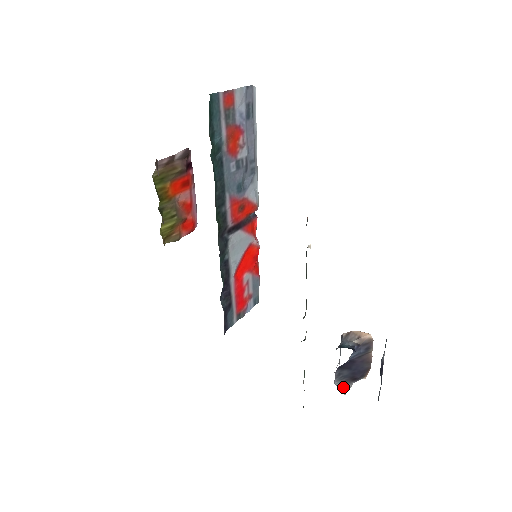
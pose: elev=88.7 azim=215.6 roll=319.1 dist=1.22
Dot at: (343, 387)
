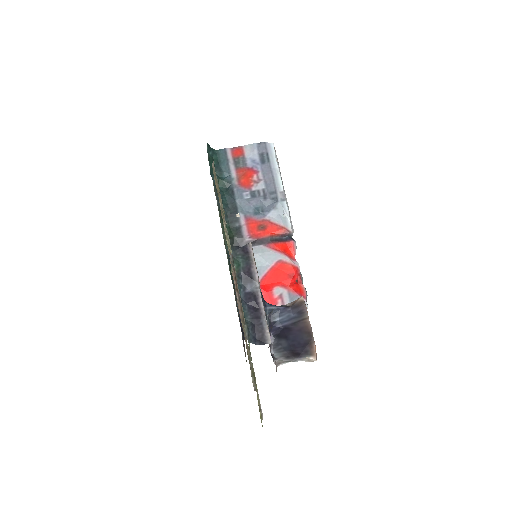
Dot at: (281, 360)
